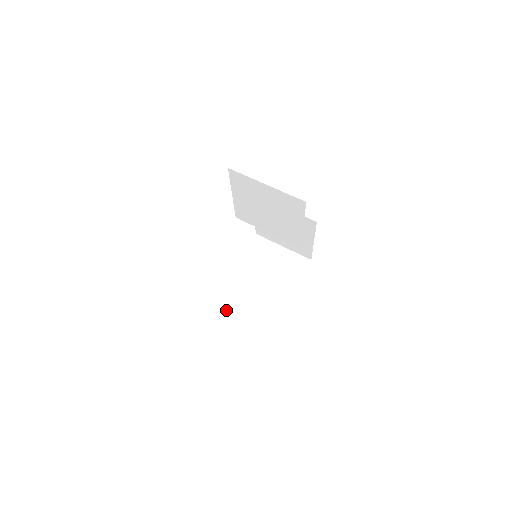
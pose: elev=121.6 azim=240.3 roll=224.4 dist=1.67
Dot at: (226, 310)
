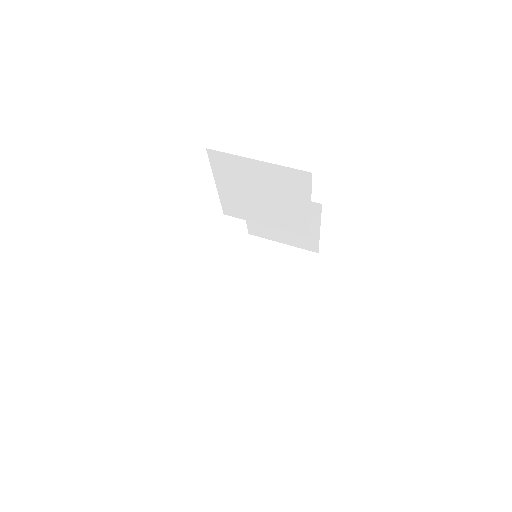
Dot at: (229, 328)
